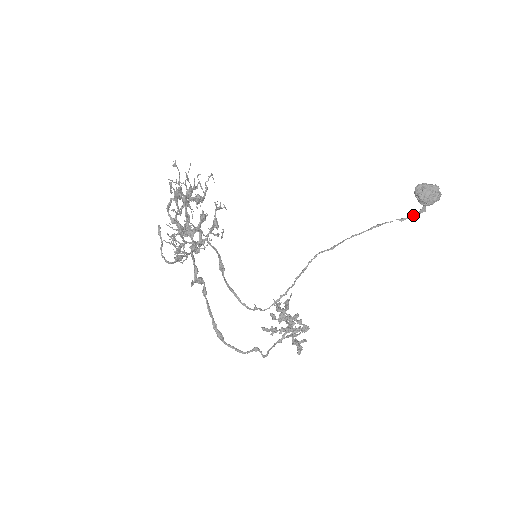
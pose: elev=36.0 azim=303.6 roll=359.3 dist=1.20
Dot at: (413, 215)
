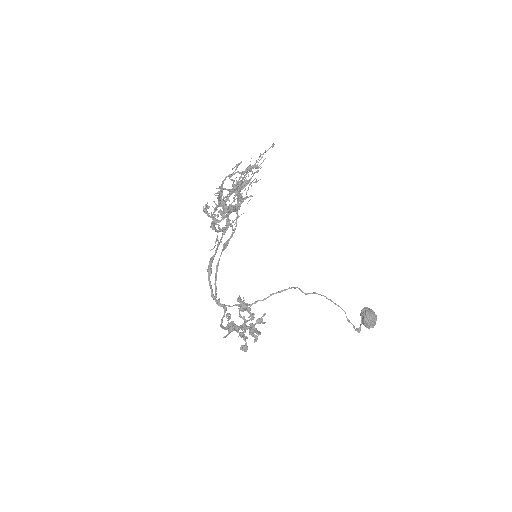
Dot at: occluded
